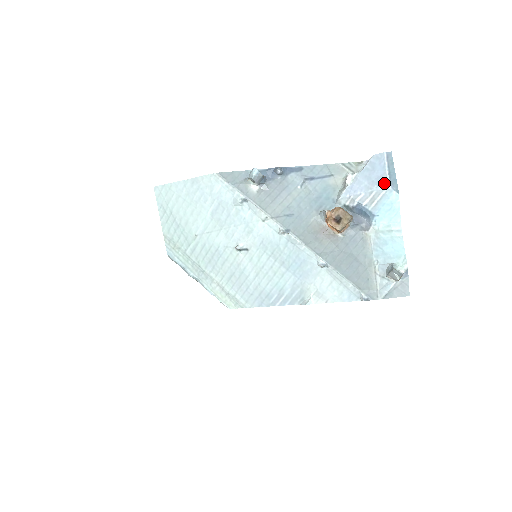
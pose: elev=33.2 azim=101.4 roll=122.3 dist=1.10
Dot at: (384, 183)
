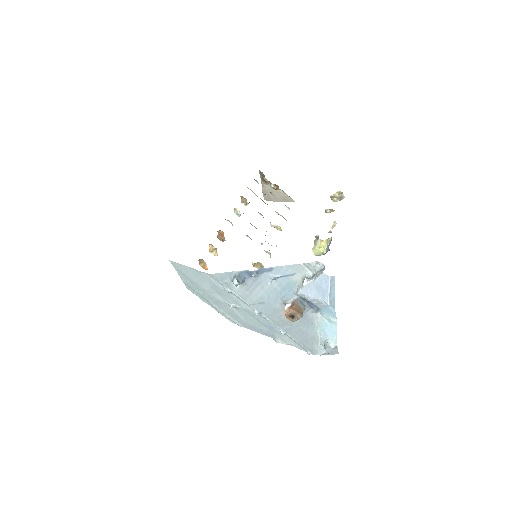
Dot at: (326, 299)
